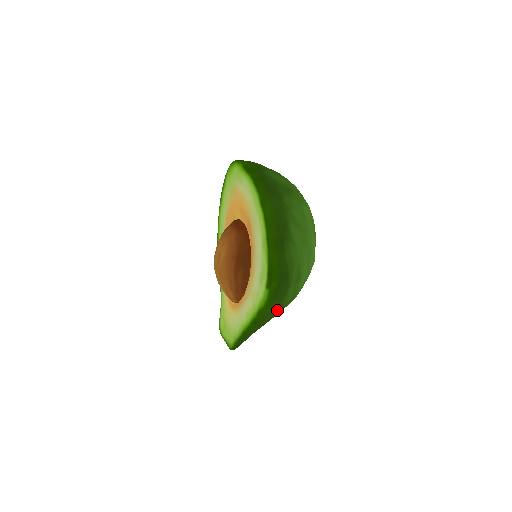
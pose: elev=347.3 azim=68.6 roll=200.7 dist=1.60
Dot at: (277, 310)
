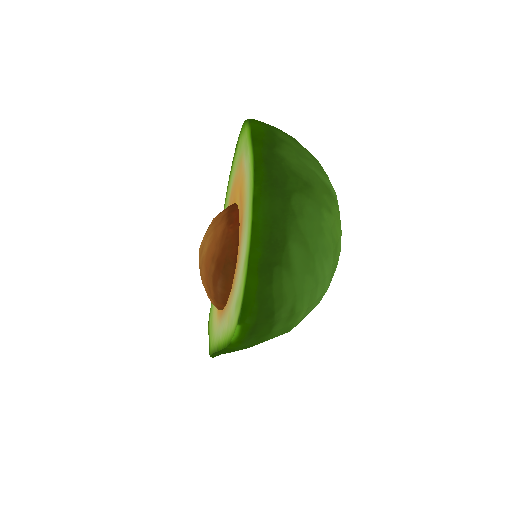
Dot at: occluded
